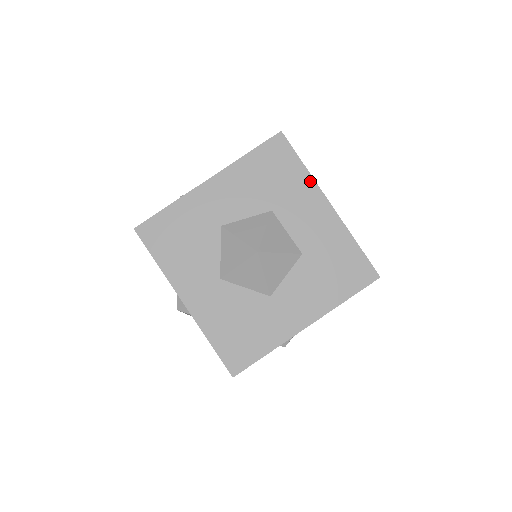
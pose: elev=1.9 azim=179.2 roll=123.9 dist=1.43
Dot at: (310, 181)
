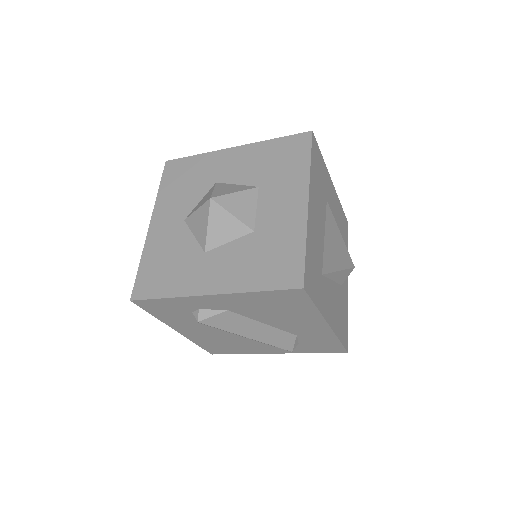
Dot at: (305, 176)
